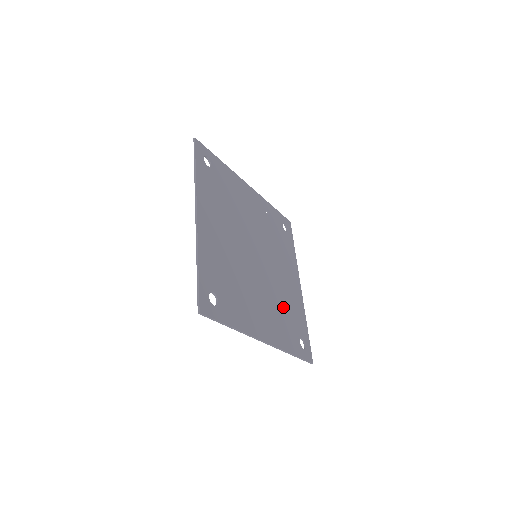
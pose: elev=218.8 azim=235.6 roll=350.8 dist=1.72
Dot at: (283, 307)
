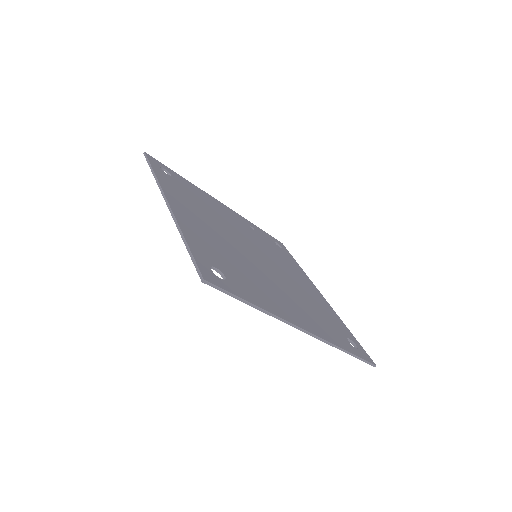
Dot at: (311, 306)
